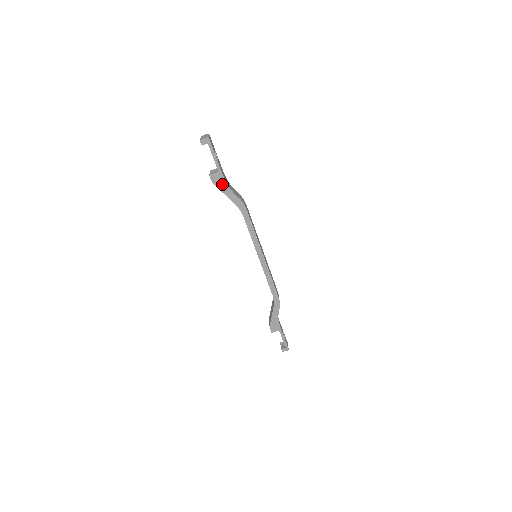
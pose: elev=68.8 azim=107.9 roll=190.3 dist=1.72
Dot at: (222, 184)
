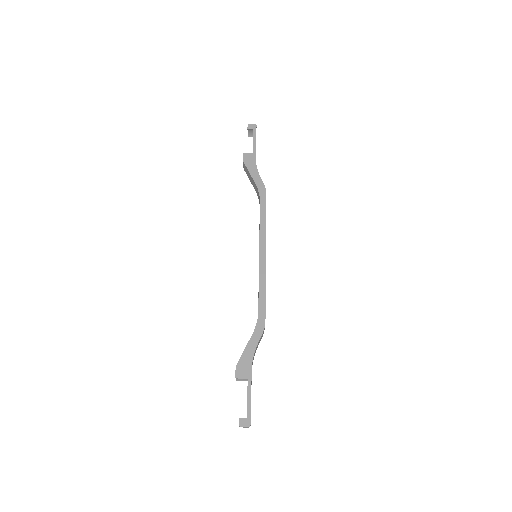
Dot at: (252, 164)
